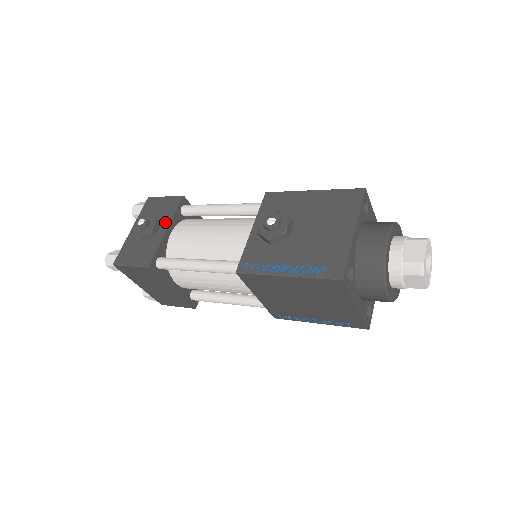
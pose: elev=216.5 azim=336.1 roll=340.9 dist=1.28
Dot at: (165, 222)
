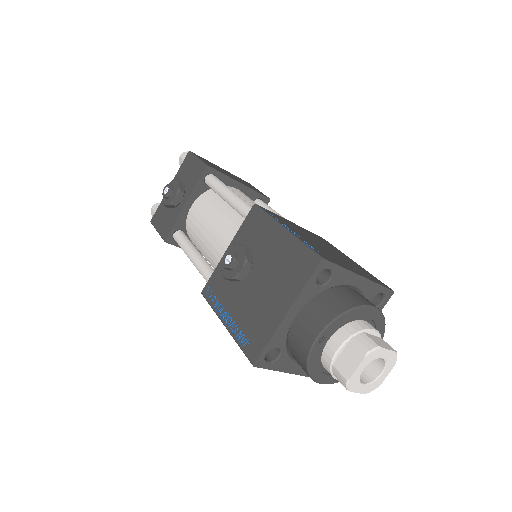
Dot at: (187, 194)
